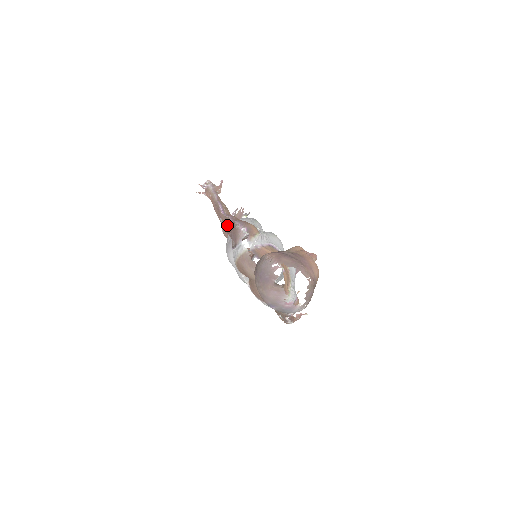
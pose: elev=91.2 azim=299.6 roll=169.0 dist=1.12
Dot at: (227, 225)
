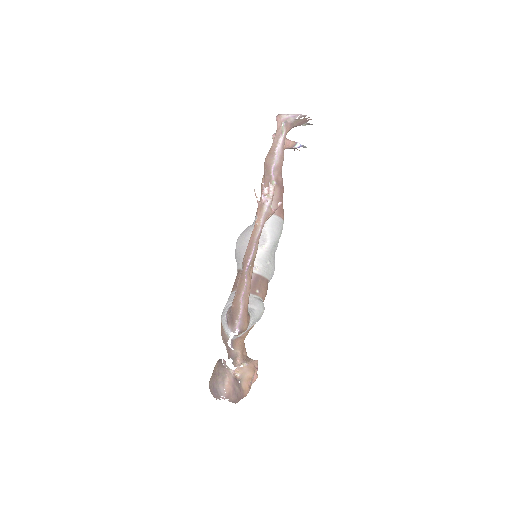
Dot at: (238, 293)
